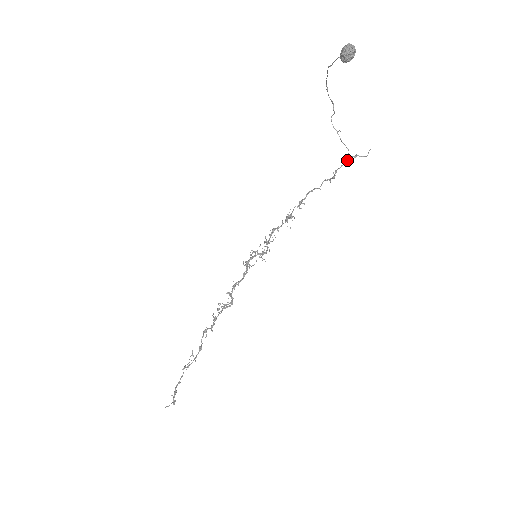
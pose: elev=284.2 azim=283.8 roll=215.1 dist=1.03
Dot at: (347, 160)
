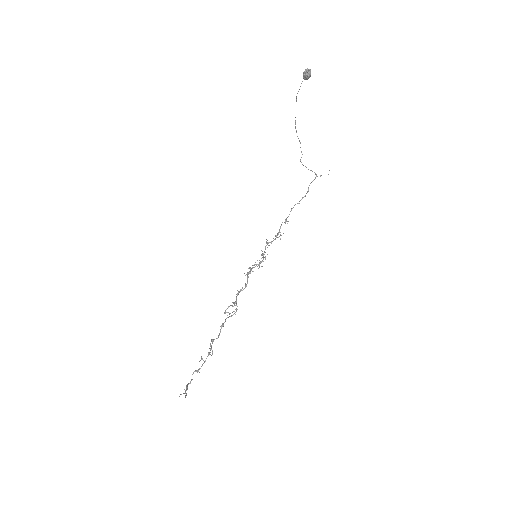
Dot at: (315, 178)
